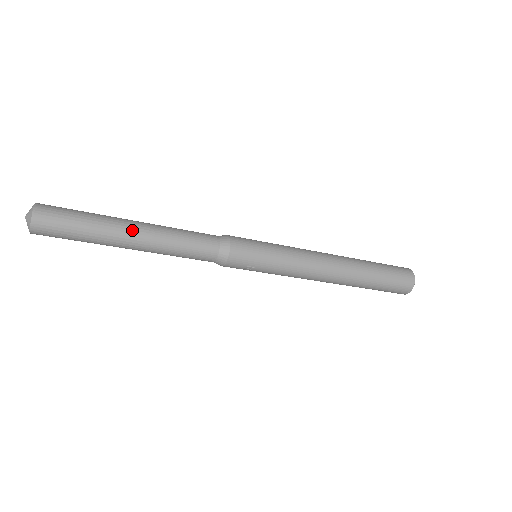
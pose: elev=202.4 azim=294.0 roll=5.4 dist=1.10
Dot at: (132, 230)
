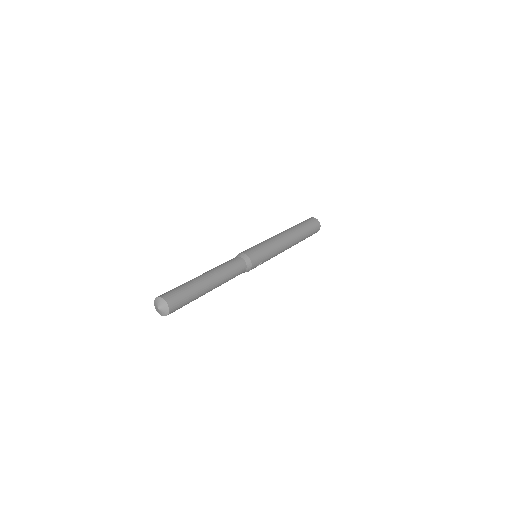
Dot at: (209, 280)
